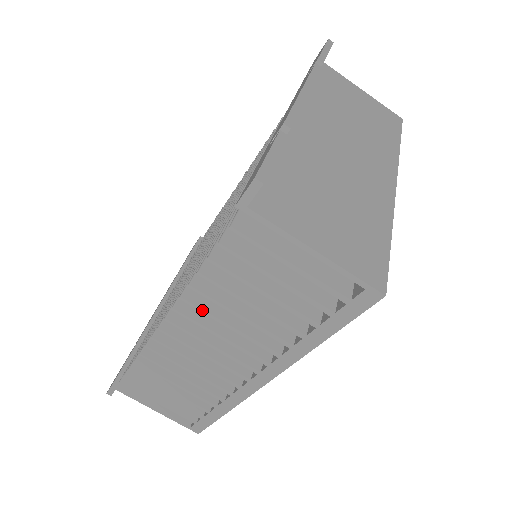
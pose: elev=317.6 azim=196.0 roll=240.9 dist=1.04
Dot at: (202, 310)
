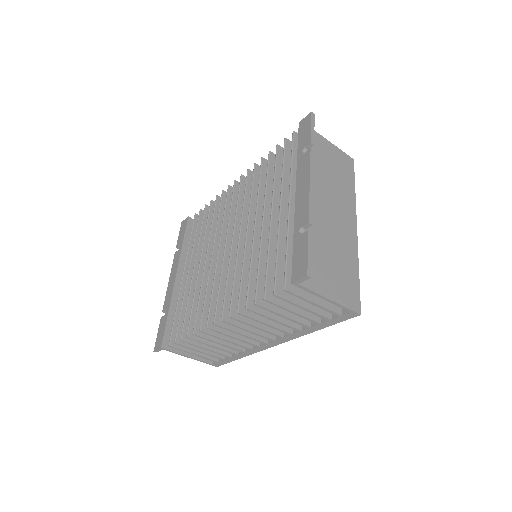
Dot at: (250, 318)
